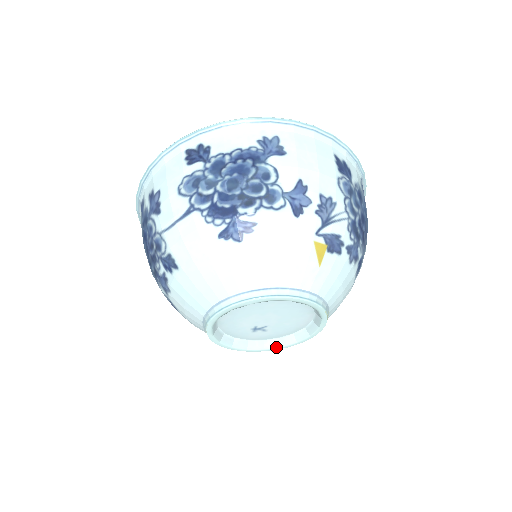
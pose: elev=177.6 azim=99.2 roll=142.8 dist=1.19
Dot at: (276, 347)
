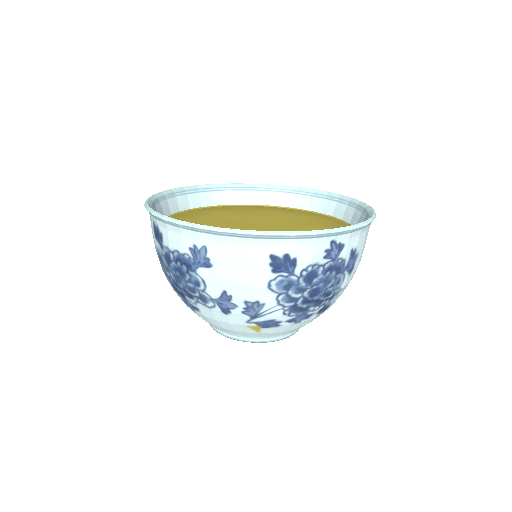
Dot at: occluded
